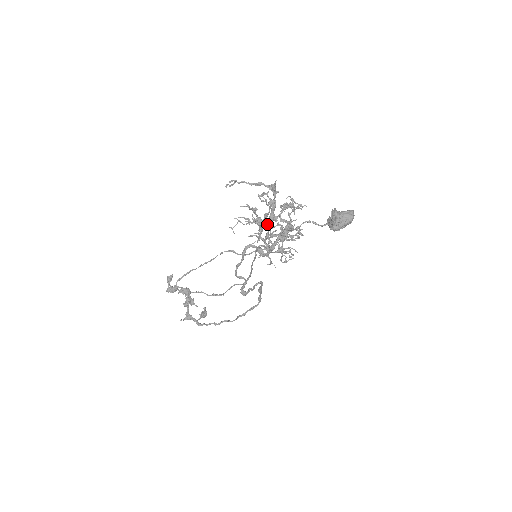
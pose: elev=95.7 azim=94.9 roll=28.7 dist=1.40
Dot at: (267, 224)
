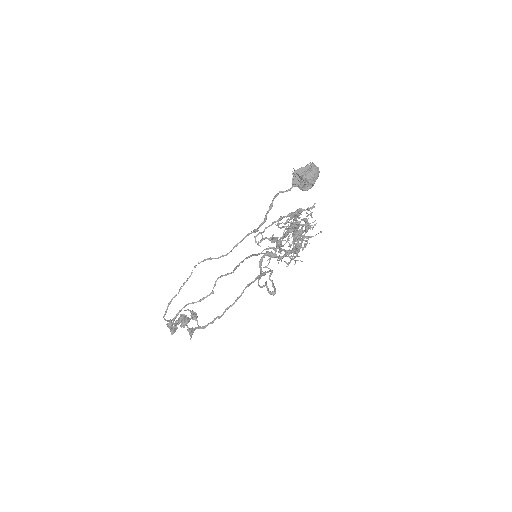
Dot at: (293, 241)
